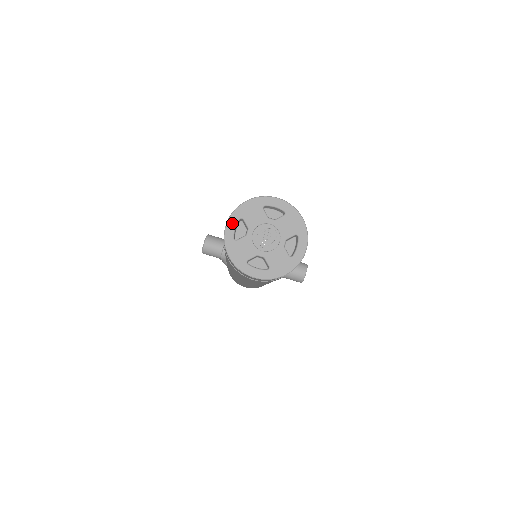
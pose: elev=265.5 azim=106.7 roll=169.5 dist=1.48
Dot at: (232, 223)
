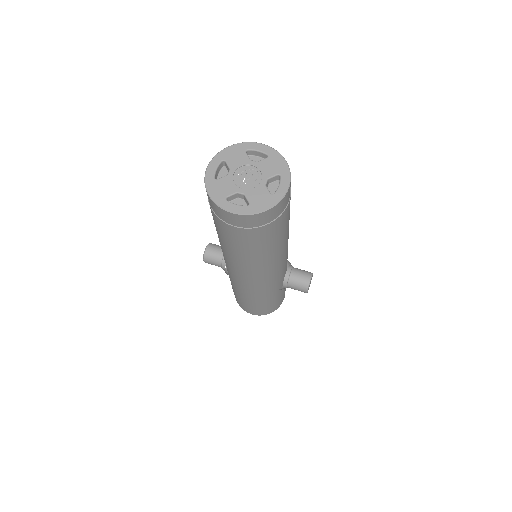
Dot at: (214, 164)
